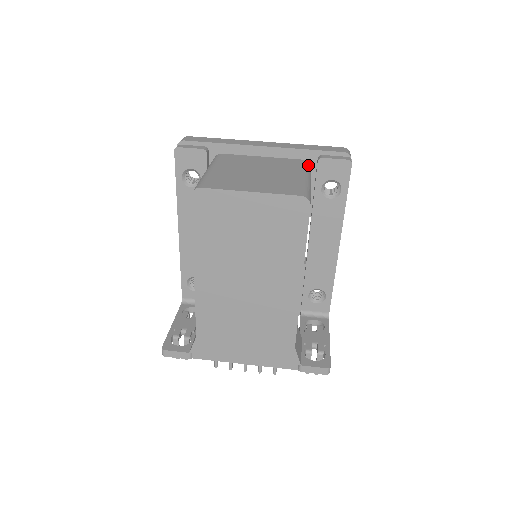
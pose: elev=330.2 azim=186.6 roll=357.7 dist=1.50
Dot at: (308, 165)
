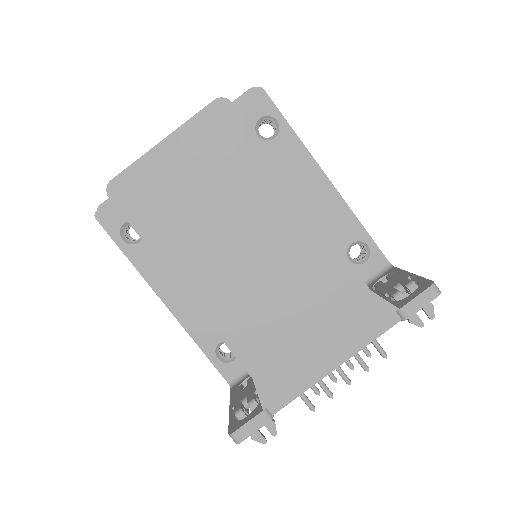
Dot at: occluded
